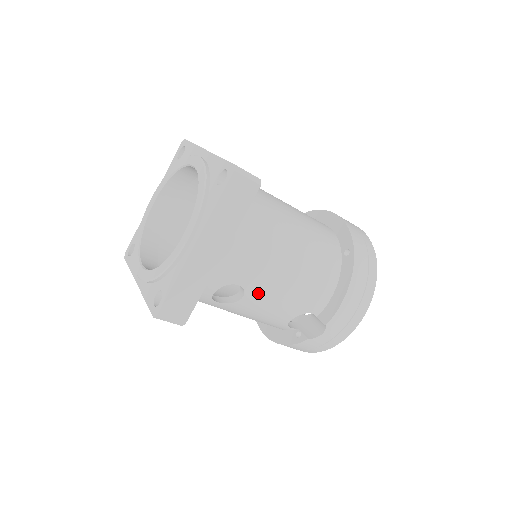
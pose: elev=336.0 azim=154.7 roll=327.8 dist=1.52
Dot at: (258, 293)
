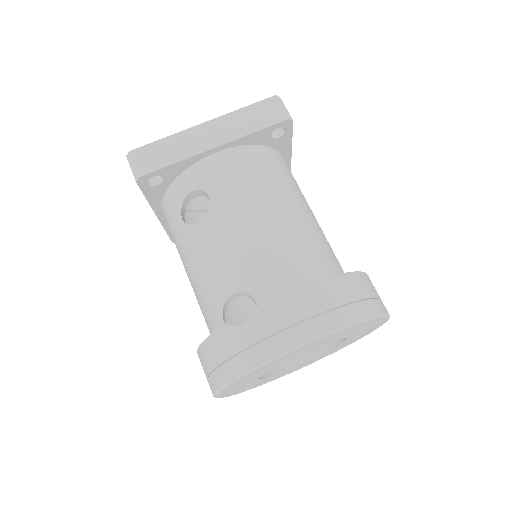
Dot at: (219, 221)
